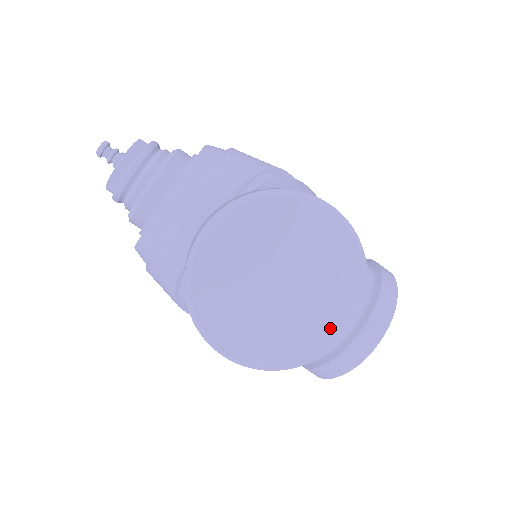
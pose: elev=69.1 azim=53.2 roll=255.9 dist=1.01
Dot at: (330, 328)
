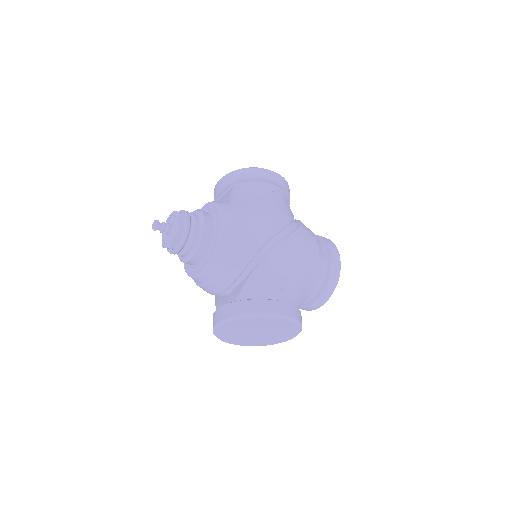
Dot at: (282, 339)
